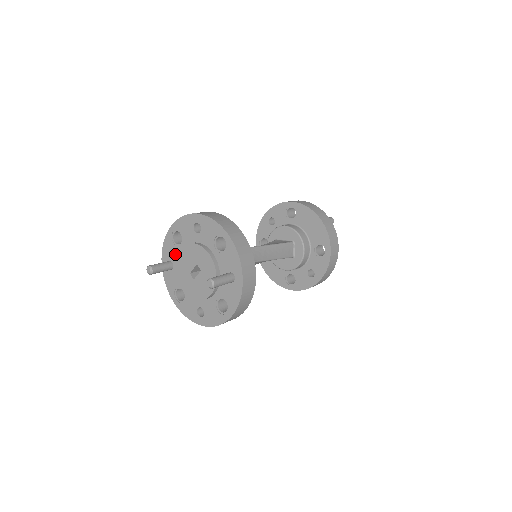
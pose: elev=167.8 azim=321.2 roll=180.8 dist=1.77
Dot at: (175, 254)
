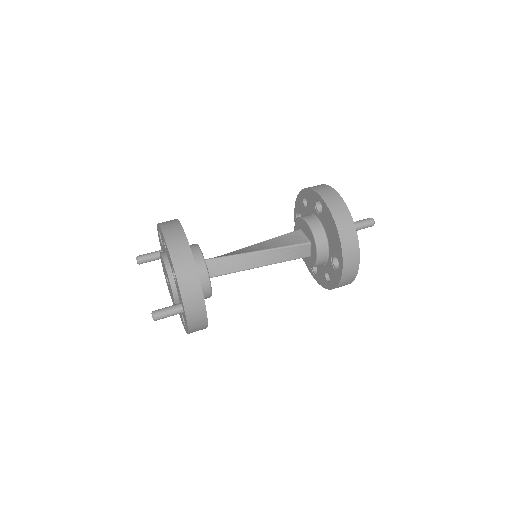
Dot at: occluded
